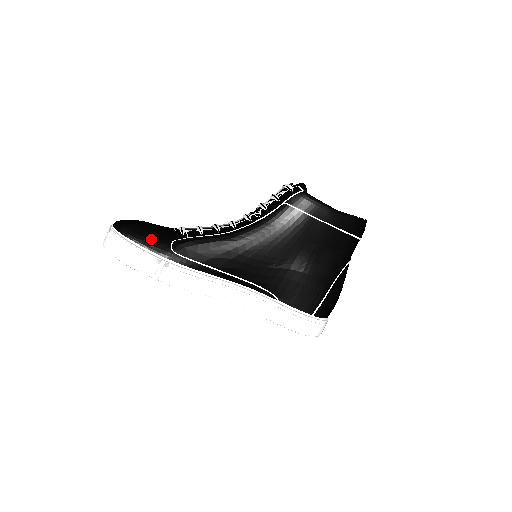
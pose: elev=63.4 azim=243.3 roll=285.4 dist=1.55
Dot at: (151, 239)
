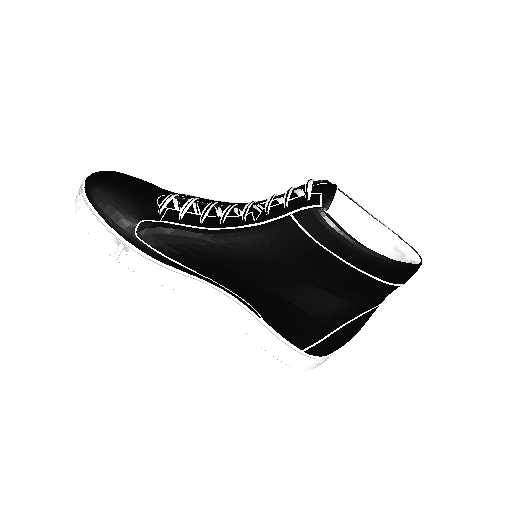
Dot at: (115, 213)
